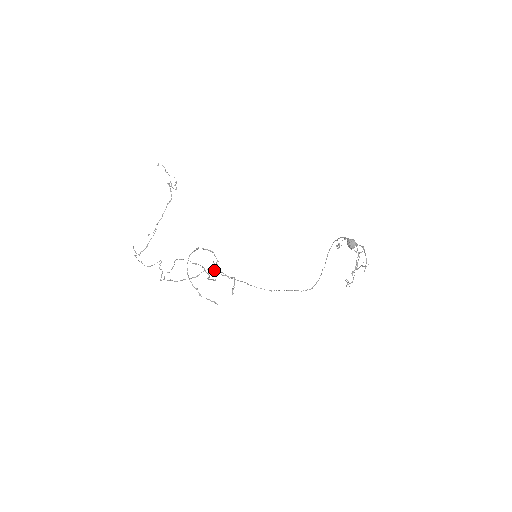
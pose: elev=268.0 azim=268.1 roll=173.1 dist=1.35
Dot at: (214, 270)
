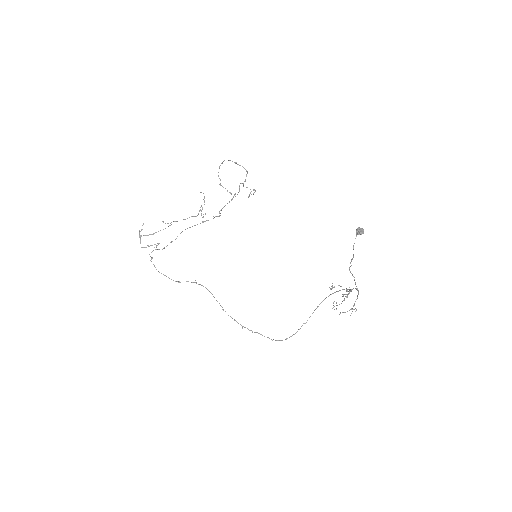
Dot at: occluded
